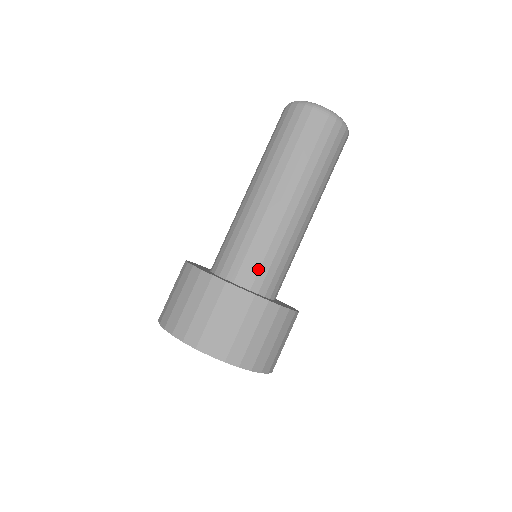
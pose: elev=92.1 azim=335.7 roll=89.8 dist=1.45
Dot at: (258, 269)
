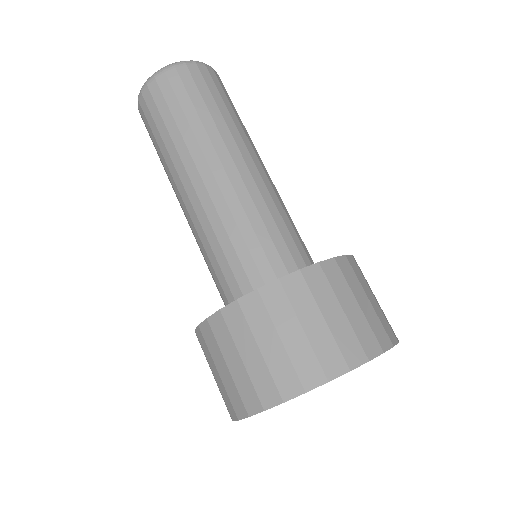
Dot at: (232, 275)
